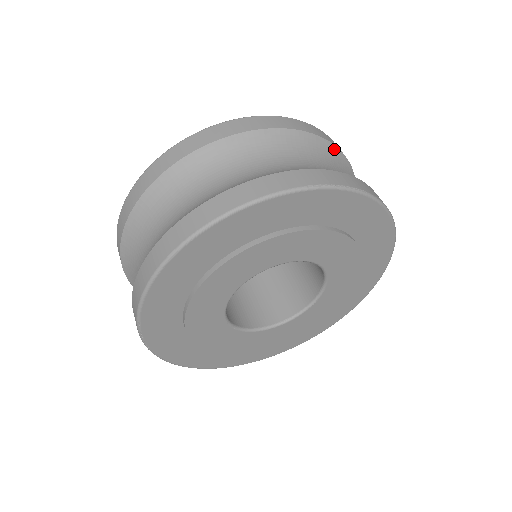
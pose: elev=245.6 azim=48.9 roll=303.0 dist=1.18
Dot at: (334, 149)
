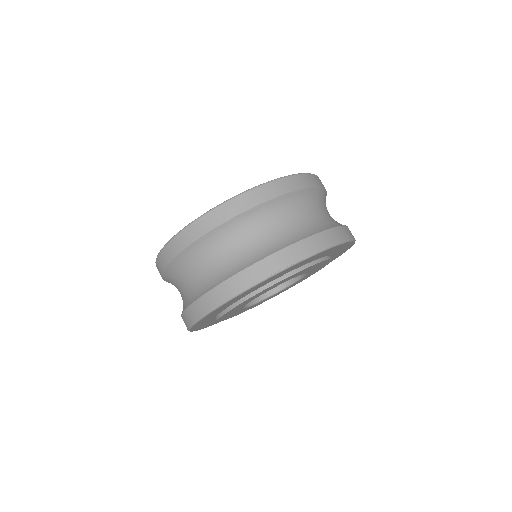
Dot at: (292, 195)
